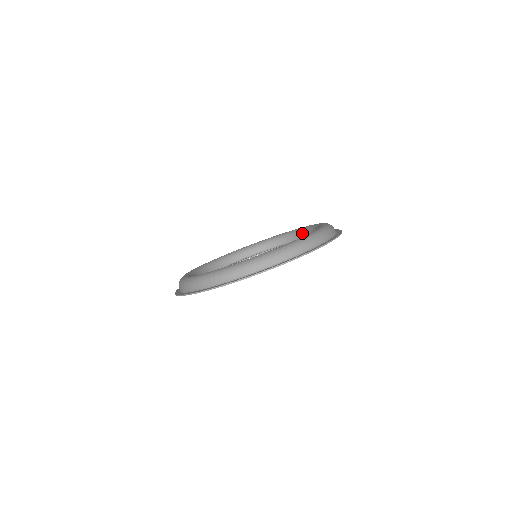
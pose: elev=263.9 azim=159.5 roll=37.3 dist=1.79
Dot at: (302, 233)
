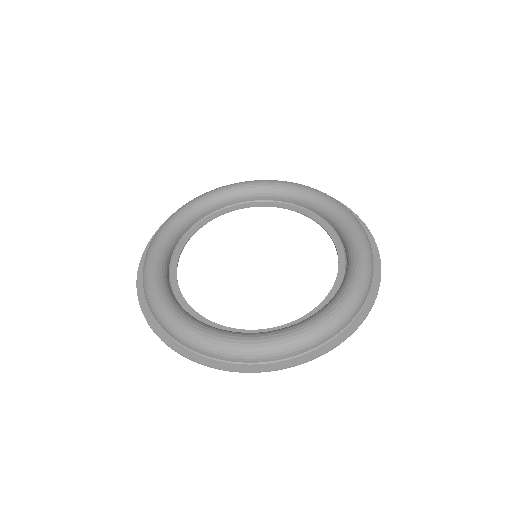
Dot at: (326, 214)
